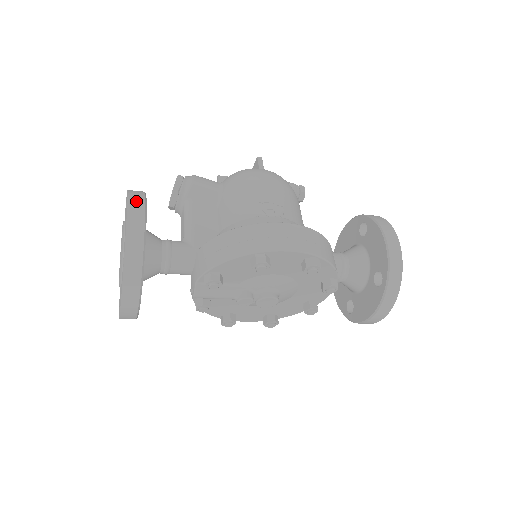
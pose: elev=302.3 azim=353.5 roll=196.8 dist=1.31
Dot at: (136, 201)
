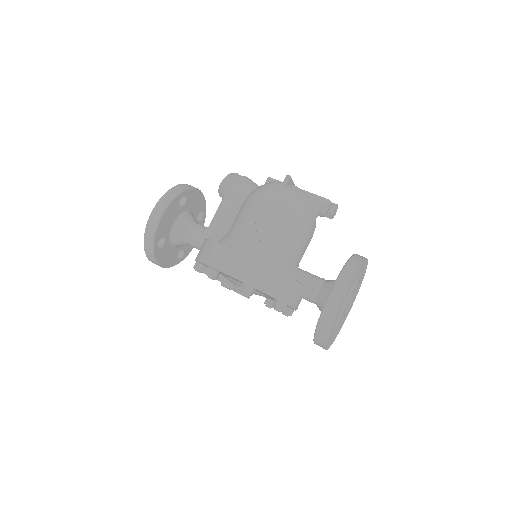
Dot at: (164, 201)
